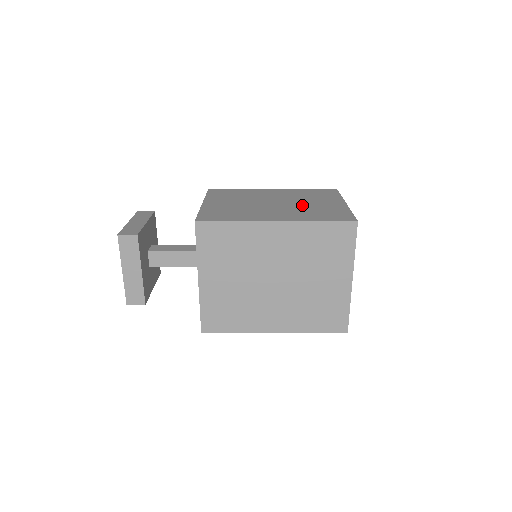
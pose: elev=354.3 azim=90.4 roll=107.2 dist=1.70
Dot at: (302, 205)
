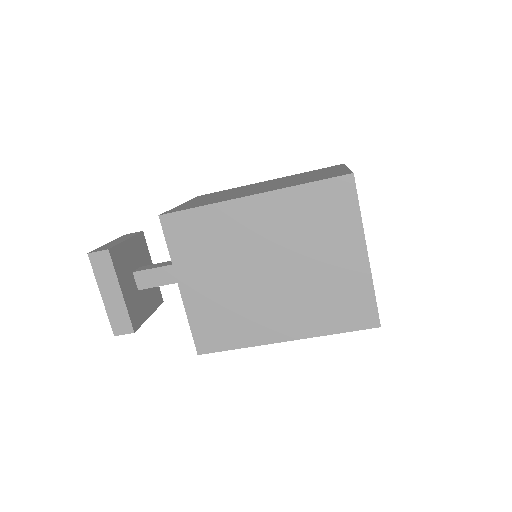
Dot at: (293, 180)
